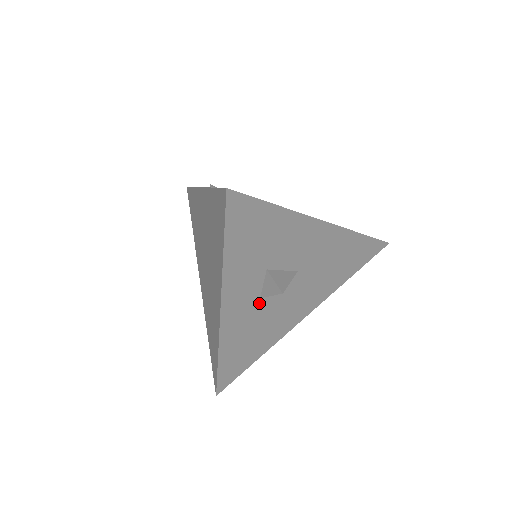
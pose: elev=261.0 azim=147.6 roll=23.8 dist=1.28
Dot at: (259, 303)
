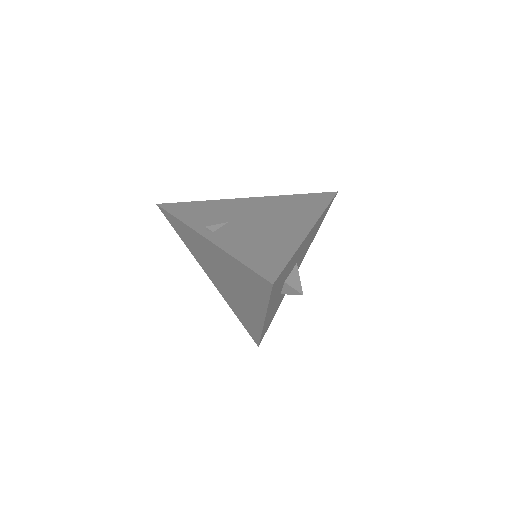
Dot at: (279, 296)
